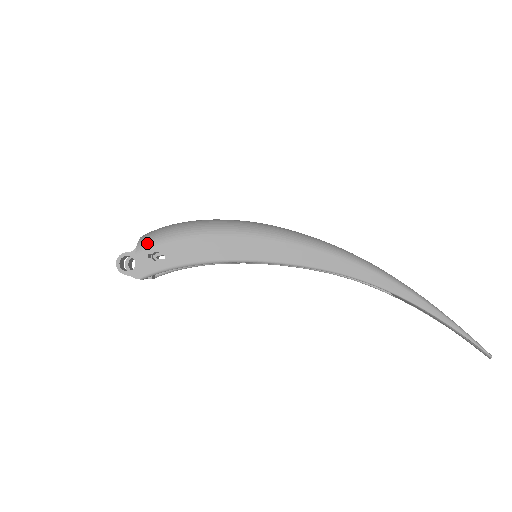
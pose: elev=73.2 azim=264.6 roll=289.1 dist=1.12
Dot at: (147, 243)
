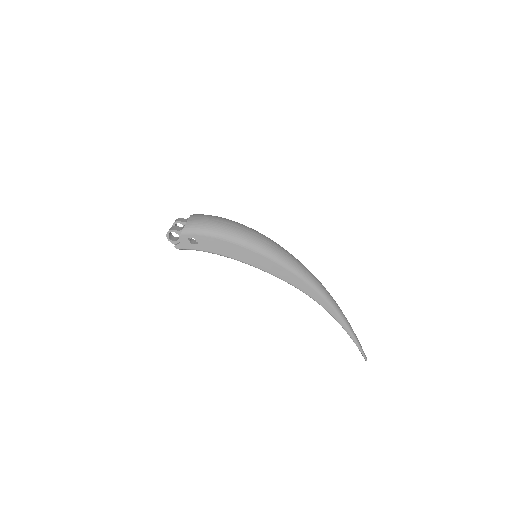
Dot at: (190, 231)
